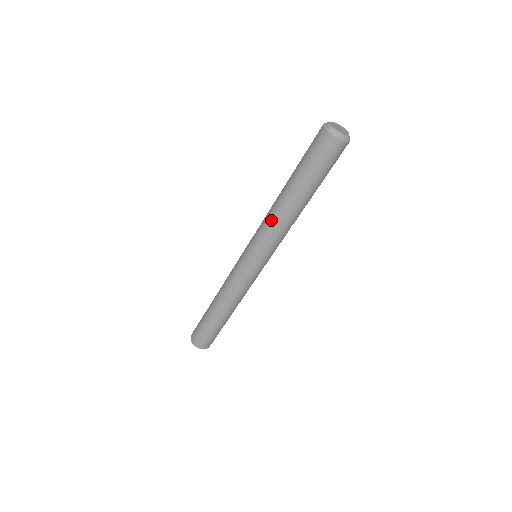
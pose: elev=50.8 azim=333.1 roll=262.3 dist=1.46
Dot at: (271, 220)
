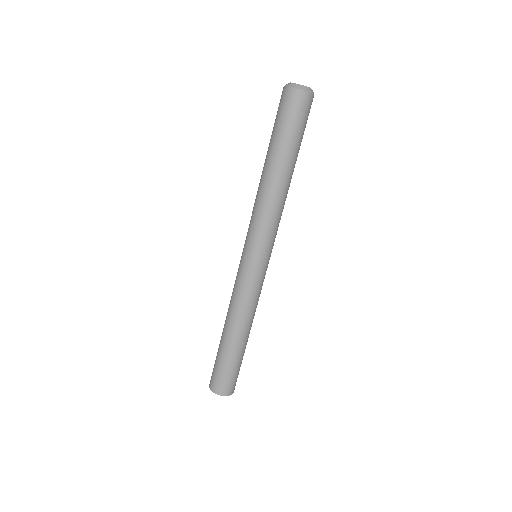
Dot at: occluded
